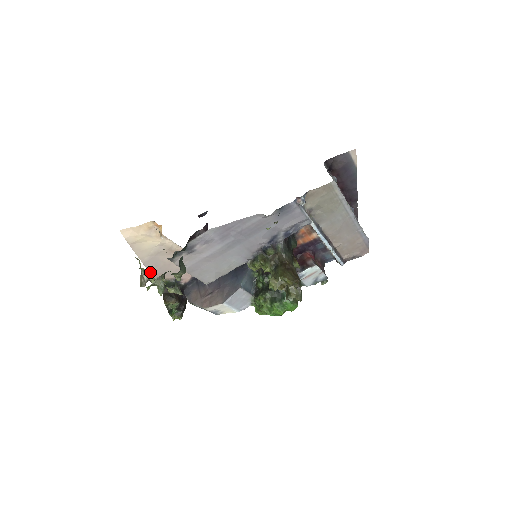
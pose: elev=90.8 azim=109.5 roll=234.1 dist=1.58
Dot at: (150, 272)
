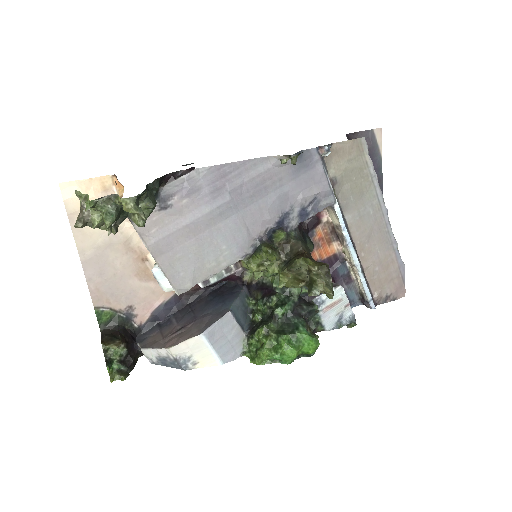
Dot at: (89, 286)
